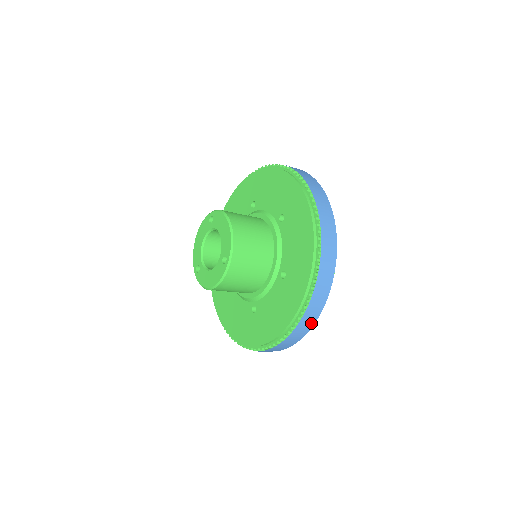
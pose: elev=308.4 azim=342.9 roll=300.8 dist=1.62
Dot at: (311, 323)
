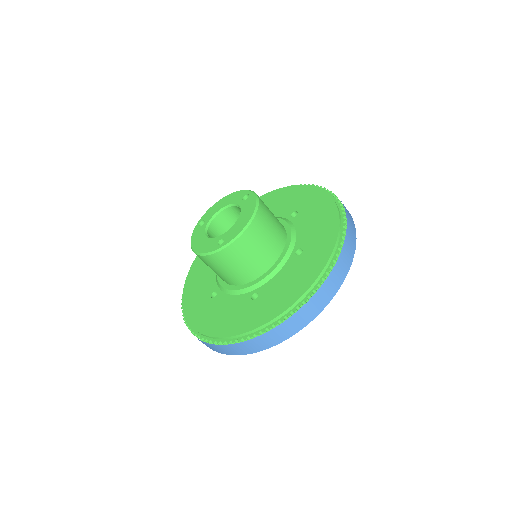
Dot at: (238, 352)
